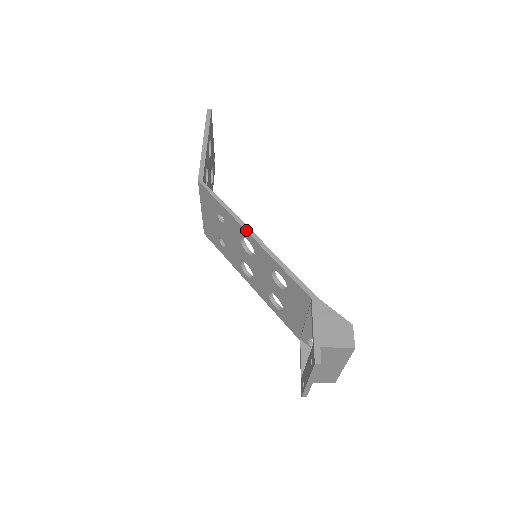
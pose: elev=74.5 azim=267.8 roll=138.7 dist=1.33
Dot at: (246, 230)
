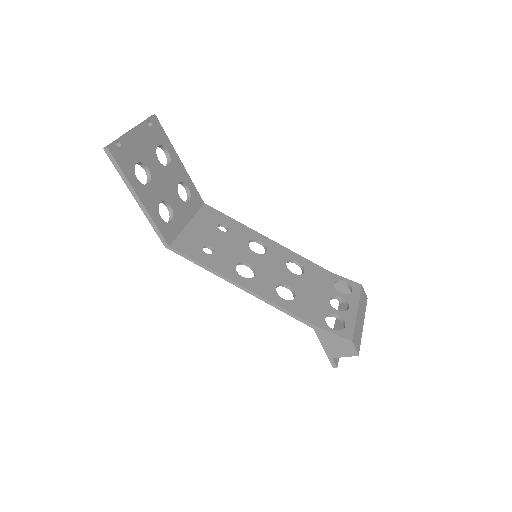
Dot at: occluded
